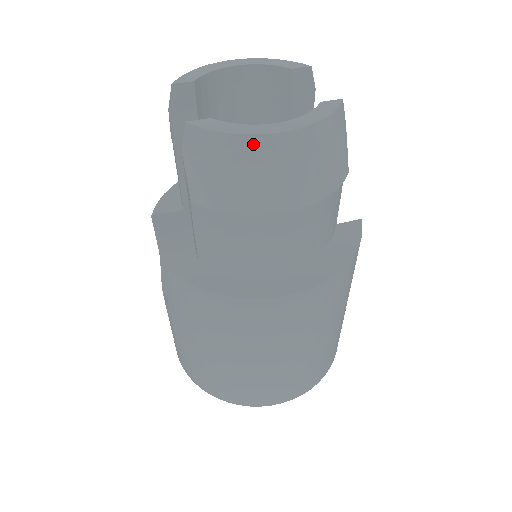
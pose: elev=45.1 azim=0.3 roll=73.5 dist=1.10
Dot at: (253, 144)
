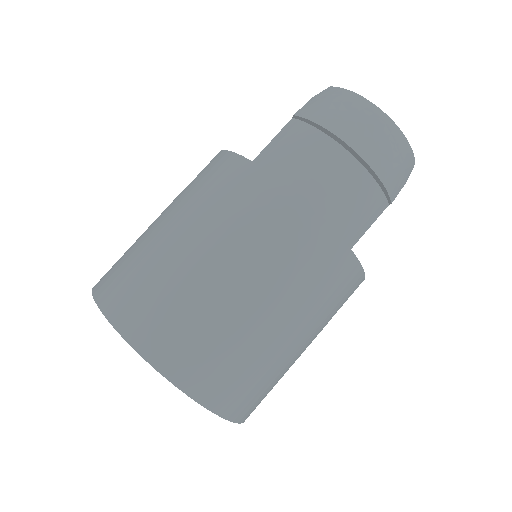
Dot at: (365, 104)
